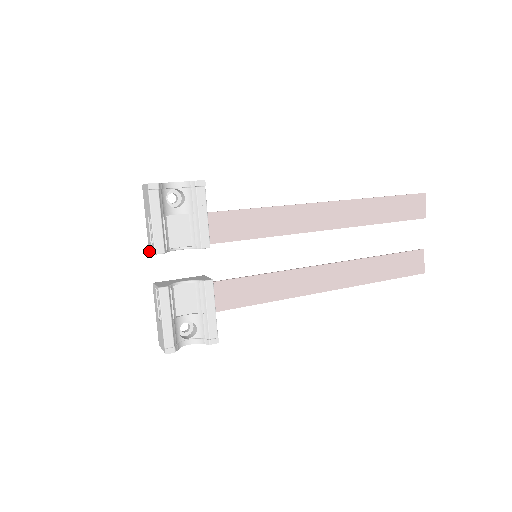
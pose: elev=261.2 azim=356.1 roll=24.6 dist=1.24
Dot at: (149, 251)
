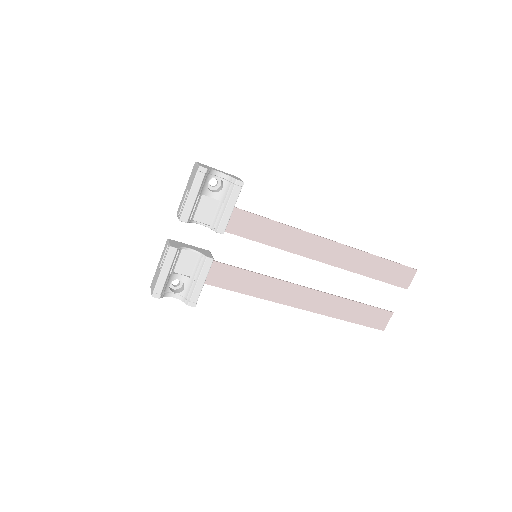
Dot at: occluded
